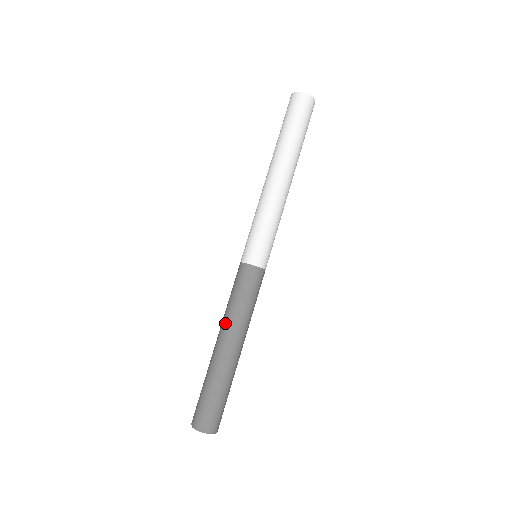
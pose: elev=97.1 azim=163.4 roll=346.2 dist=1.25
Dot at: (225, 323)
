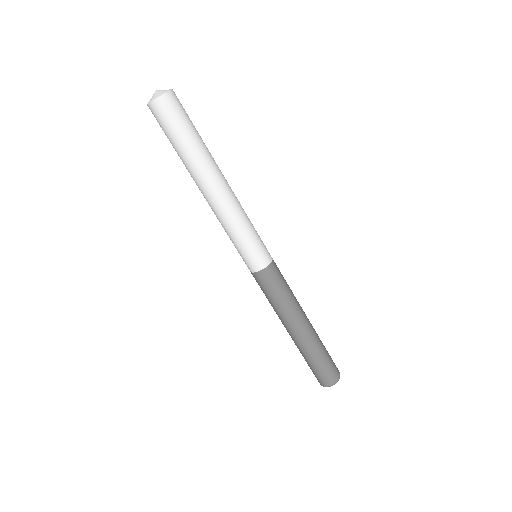
Dot at: (287, 318)
